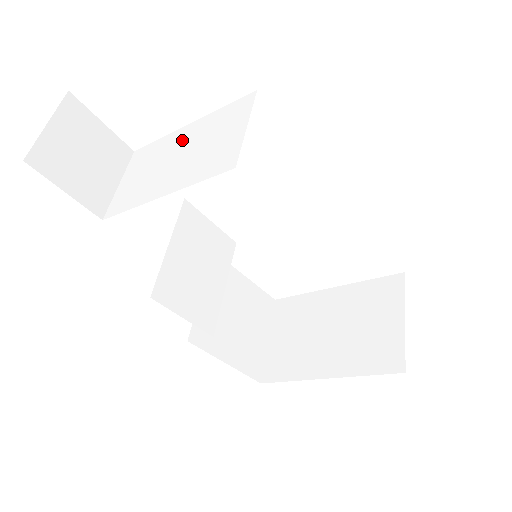
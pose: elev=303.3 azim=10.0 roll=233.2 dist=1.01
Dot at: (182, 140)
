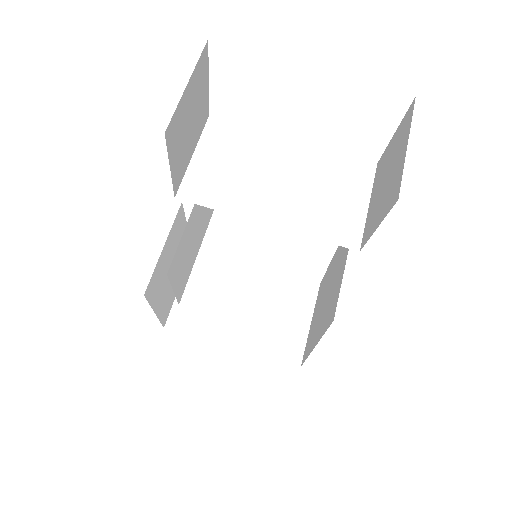
Dot at: (286, 157)
